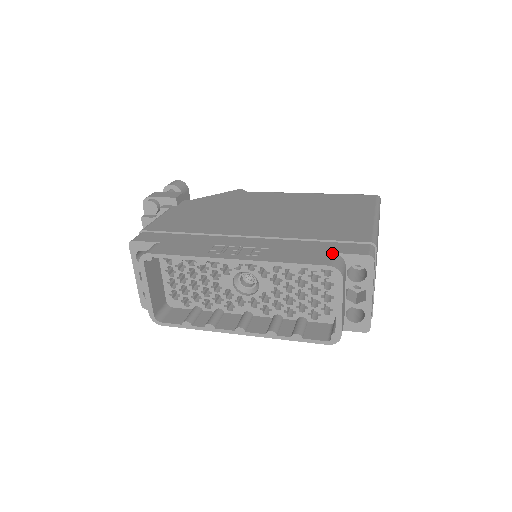
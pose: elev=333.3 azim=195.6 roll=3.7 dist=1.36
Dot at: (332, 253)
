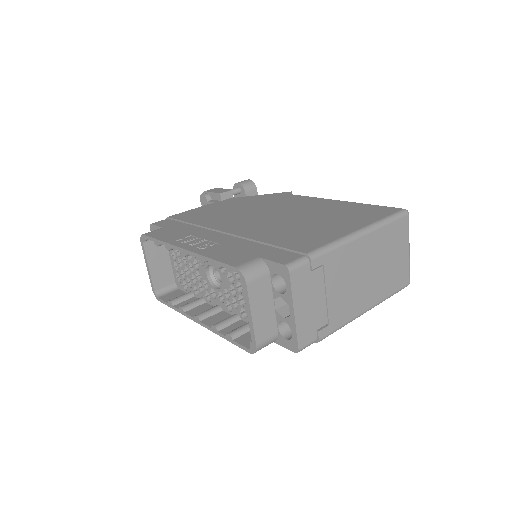
Dot at: (258, 257)
